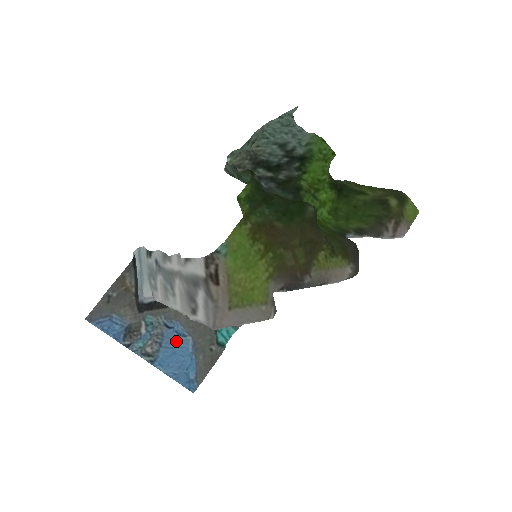
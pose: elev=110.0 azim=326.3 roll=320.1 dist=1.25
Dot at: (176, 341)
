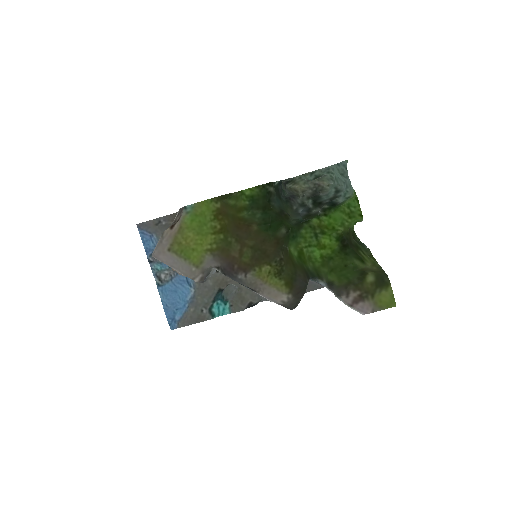
Dot at: (183, 284)
